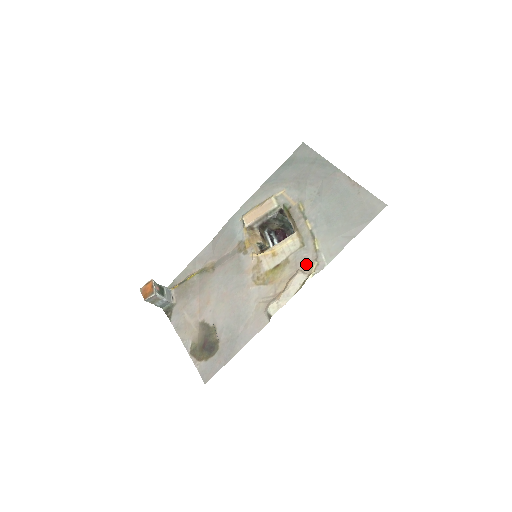
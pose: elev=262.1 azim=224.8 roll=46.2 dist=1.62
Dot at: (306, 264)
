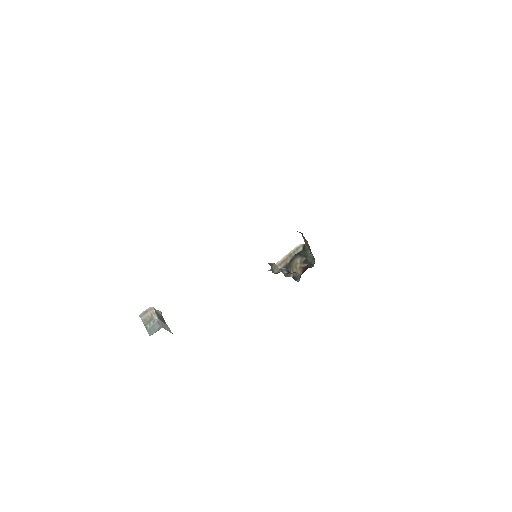
Dot at: occluded
